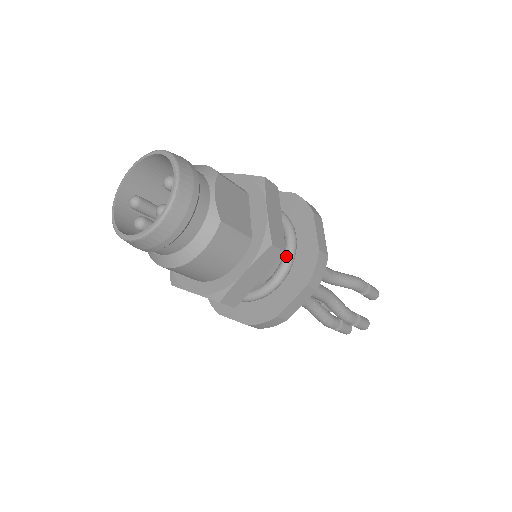
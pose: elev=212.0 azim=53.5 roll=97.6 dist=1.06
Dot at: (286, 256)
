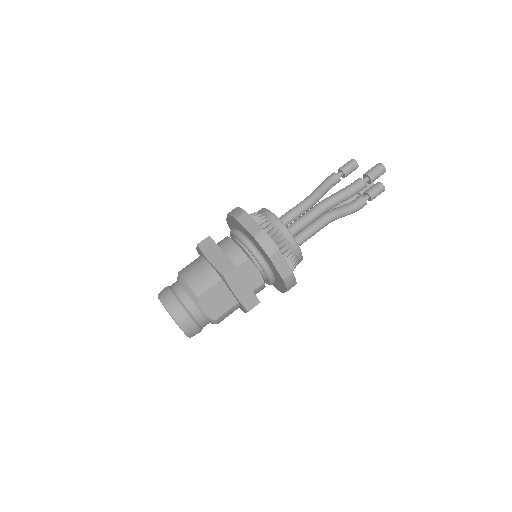
Dot at: (267, 279)
